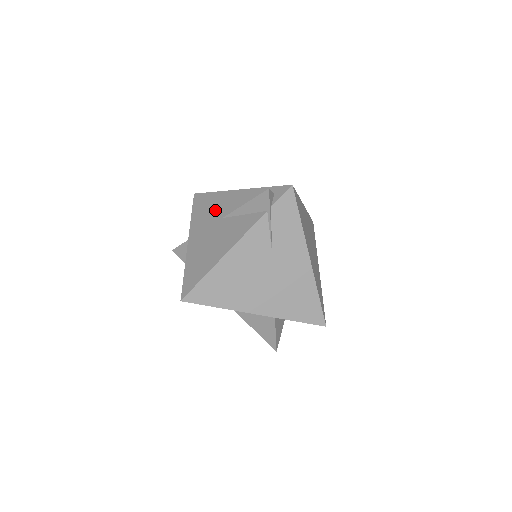
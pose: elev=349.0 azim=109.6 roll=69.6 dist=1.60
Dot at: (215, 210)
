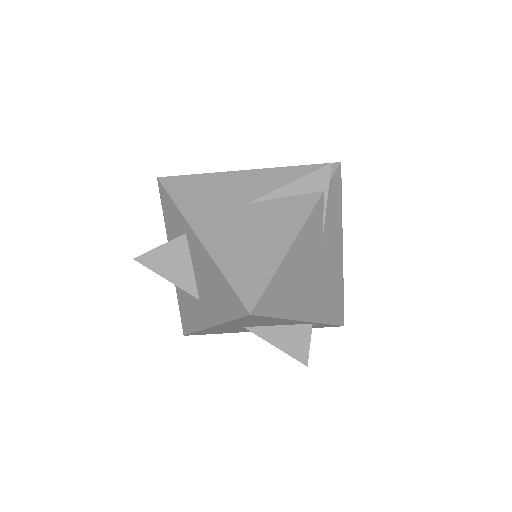
Dot at: (224, 195)
